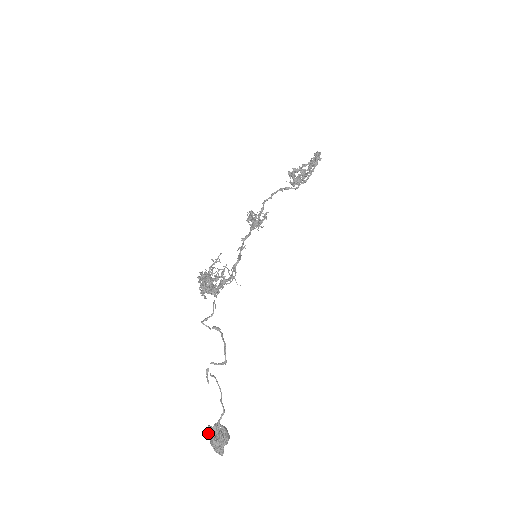
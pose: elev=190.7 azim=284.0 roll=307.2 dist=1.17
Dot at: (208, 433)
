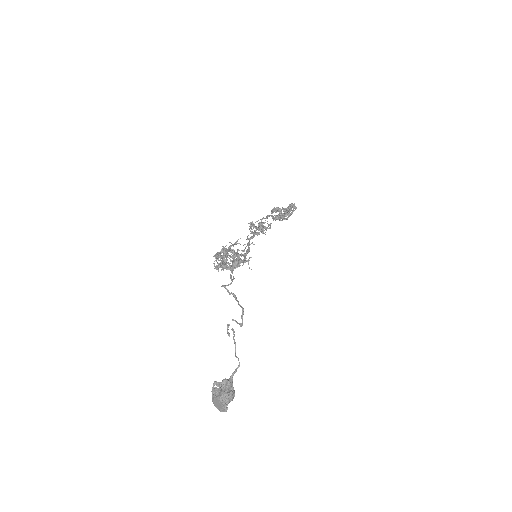
Dot at: (212, 390)
